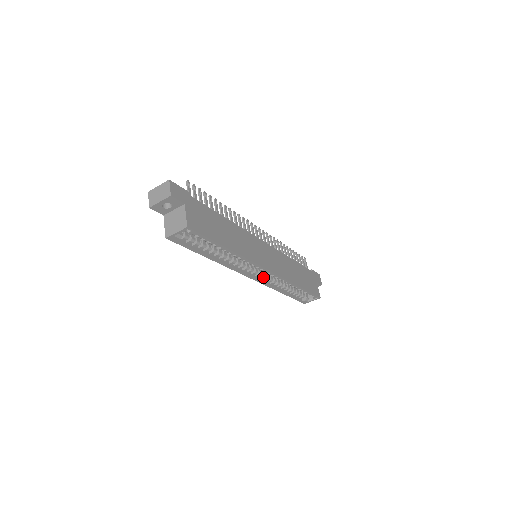
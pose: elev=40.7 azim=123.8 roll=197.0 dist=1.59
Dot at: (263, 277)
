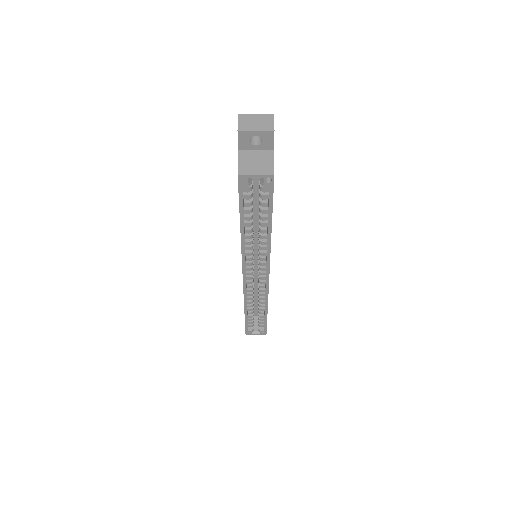
Dot at: (251, 282)
